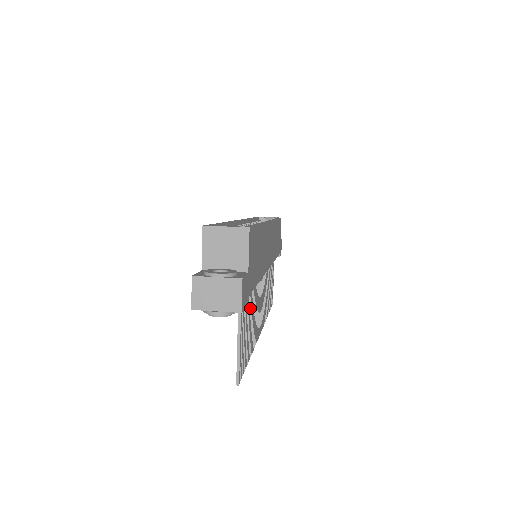
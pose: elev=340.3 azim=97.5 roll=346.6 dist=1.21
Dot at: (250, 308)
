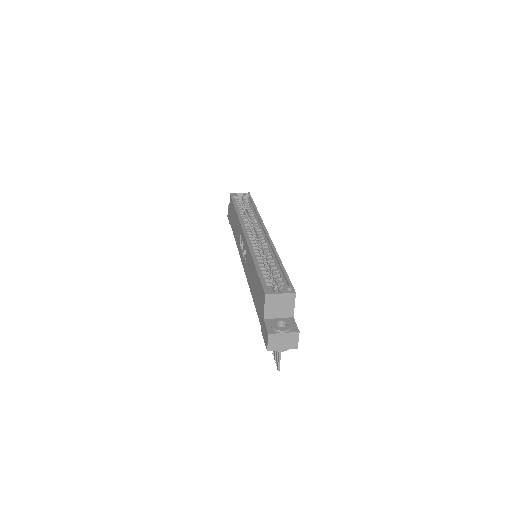
Dot at: occluded
